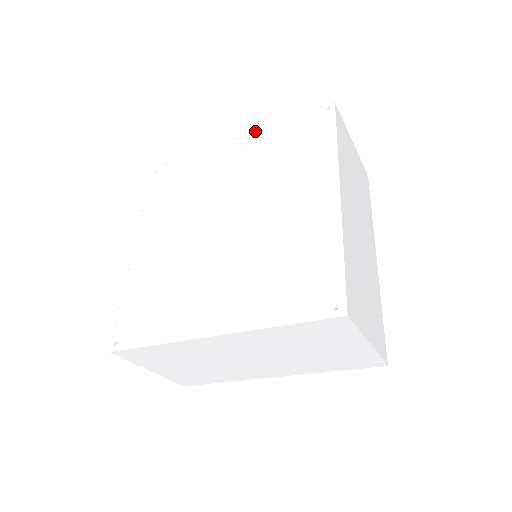
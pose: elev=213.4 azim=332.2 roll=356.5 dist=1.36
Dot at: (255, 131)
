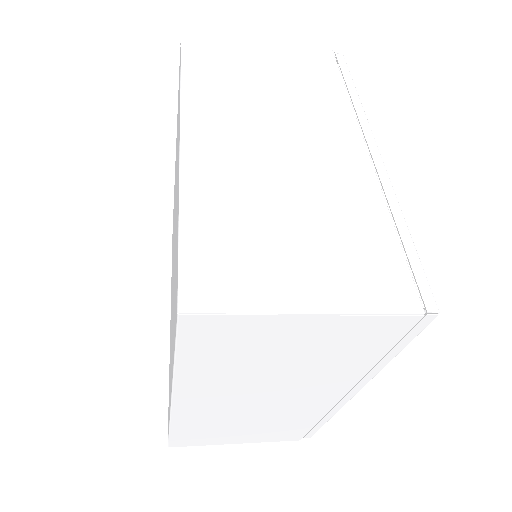
Dot at: occluded
